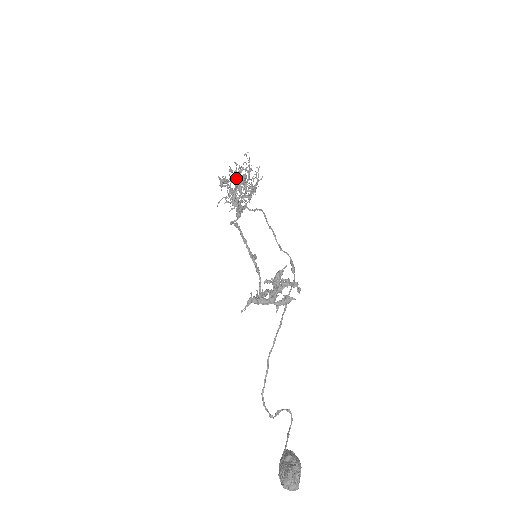
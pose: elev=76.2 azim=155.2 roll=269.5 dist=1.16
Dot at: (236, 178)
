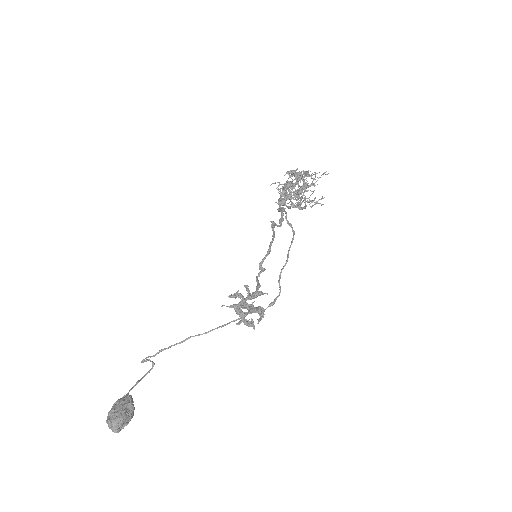
Dot at: (306, 190)
